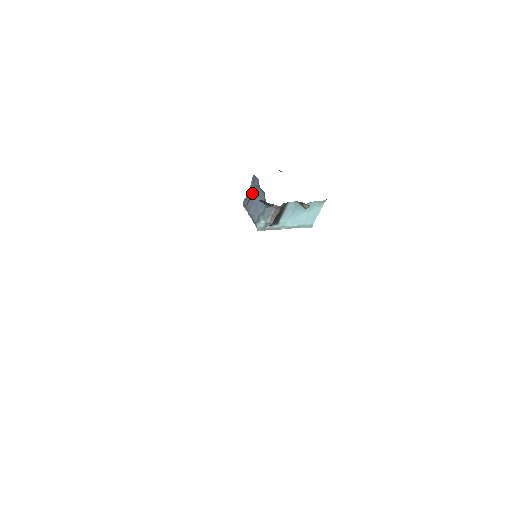
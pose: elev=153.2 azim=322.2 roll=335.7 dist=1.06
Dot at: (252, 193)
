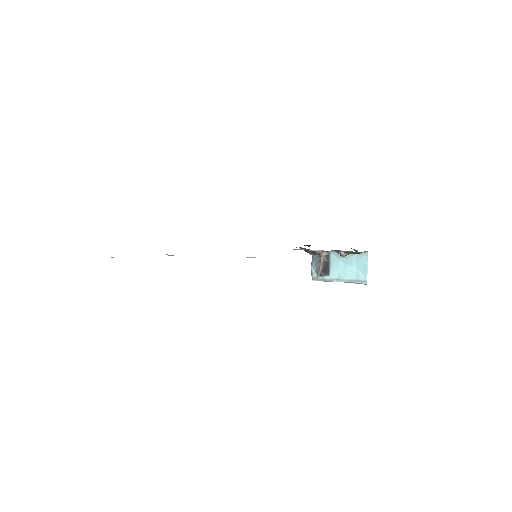
Dot at: occluded
